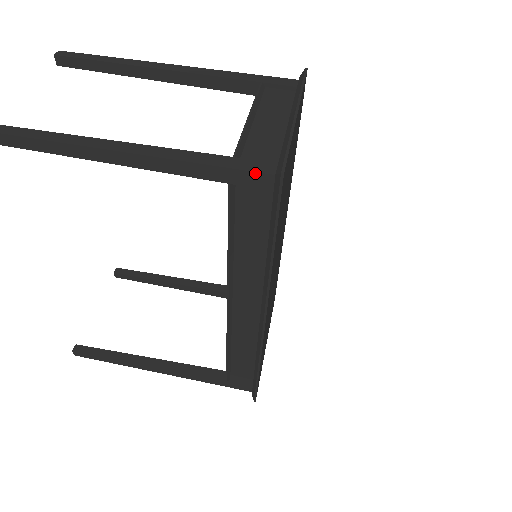
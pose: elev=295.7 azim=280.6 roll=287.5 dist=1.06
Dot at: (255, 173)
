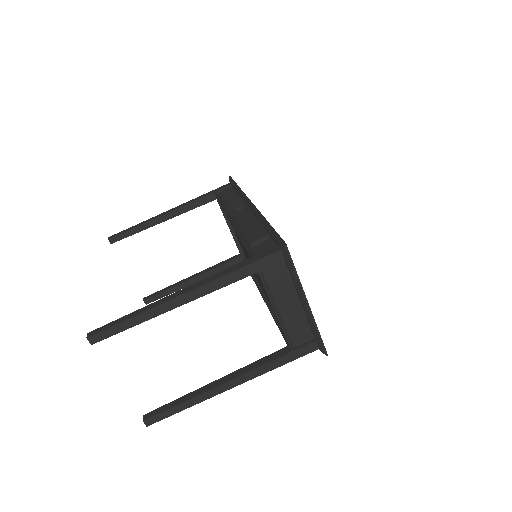
Dot at: occluded
